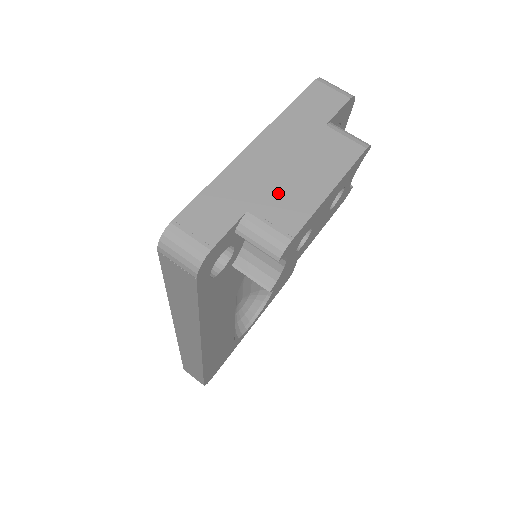
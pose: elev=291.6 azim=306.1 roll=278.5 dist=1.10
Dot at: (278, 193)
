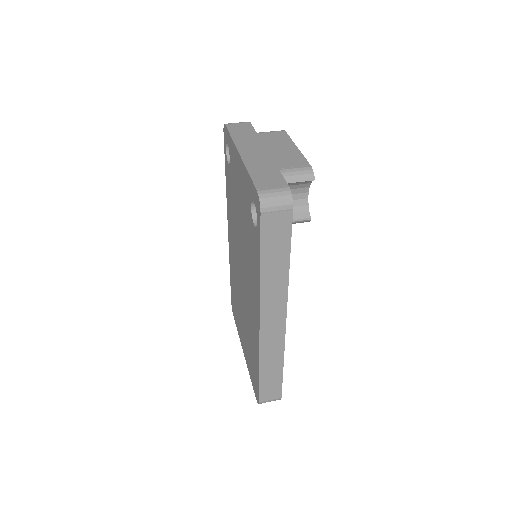
Dot at: (280, 159)
